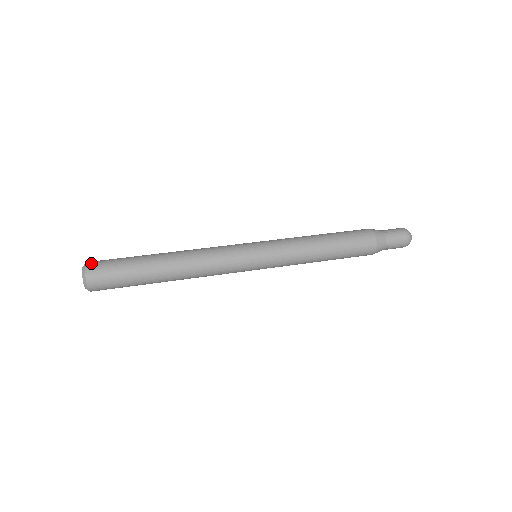
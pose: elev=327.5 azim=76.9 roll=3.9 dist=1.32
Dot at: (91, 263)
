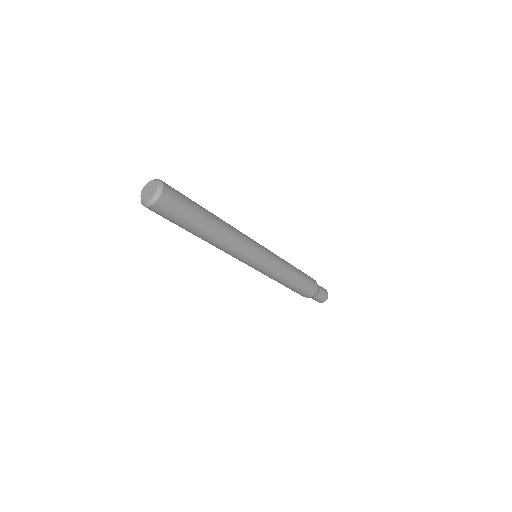
Dot at: occluded
